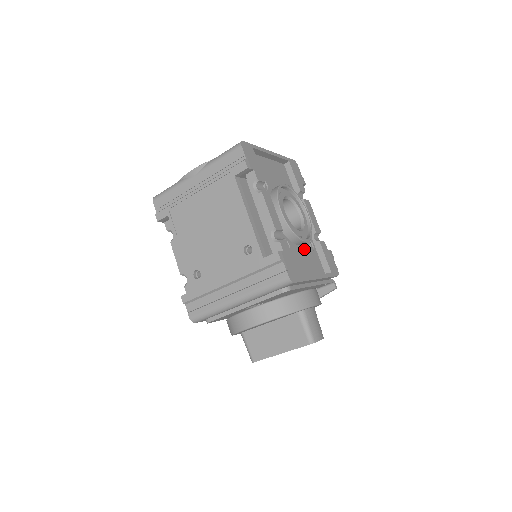
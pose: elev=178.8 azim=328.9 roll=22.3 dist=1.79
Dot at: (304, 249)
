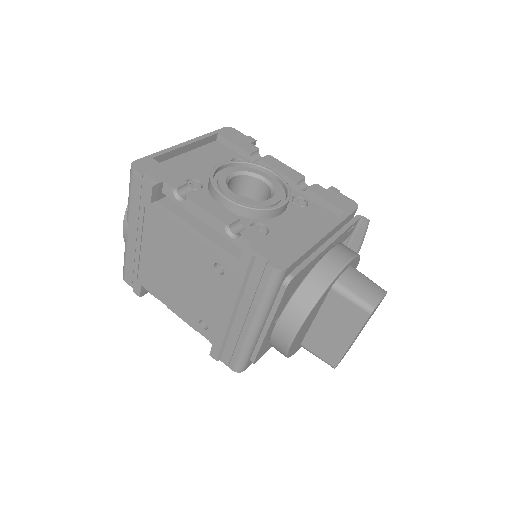
Dot at: (291, 213)
